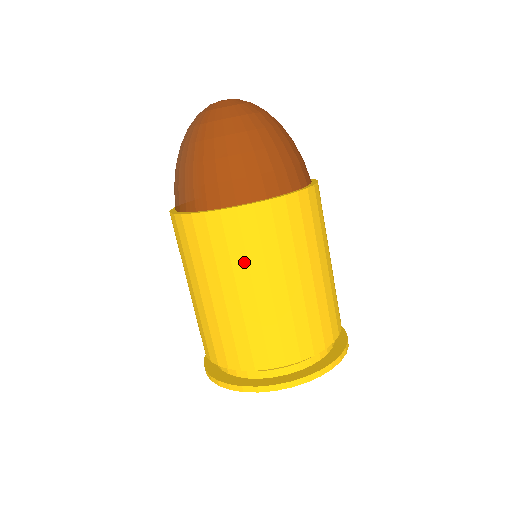
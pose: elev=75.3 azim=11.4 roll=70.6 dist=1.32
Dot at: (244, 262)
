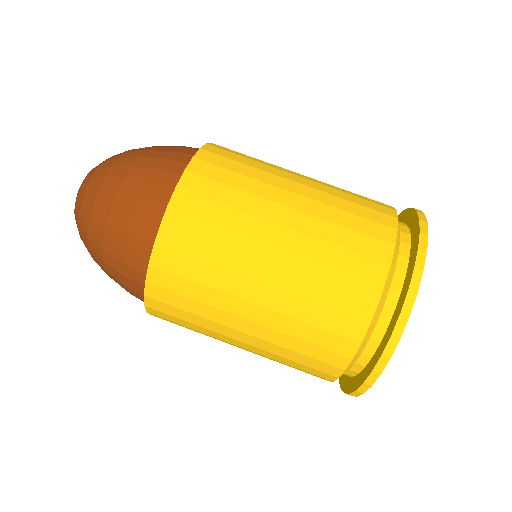
Dot at: (213, 293)
